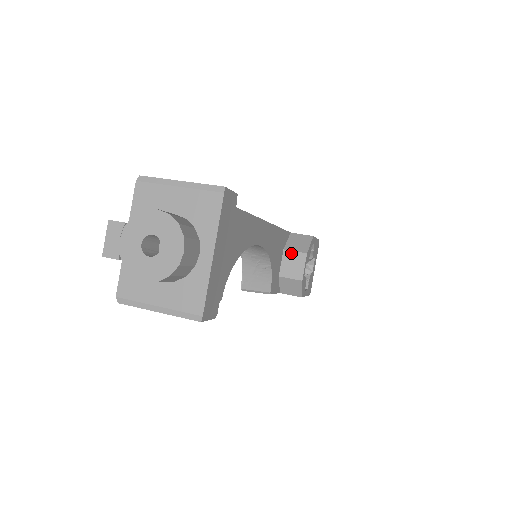
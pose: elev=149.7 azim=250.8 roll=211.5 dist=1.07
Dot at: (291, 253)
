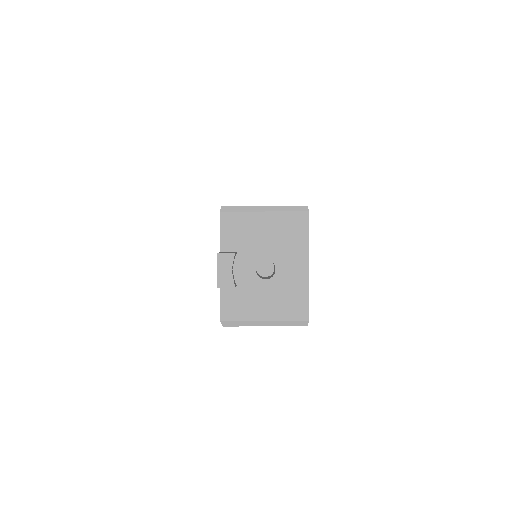
Dot at: occluded
